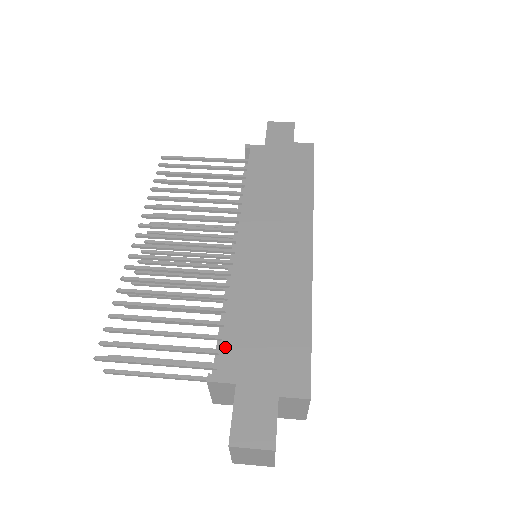
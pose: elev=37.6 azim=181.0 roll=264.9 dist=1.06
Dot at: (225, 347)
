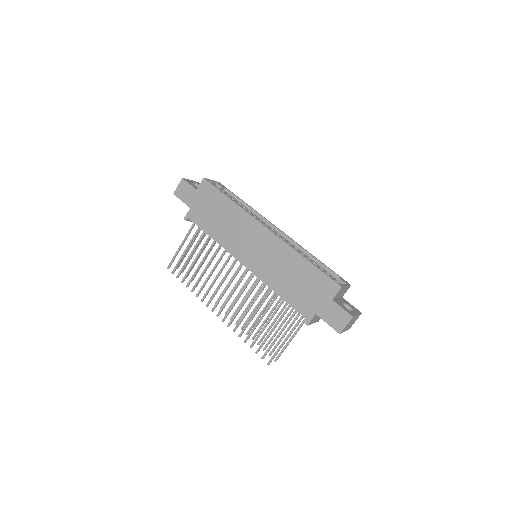
Dot at: (296, 308)
